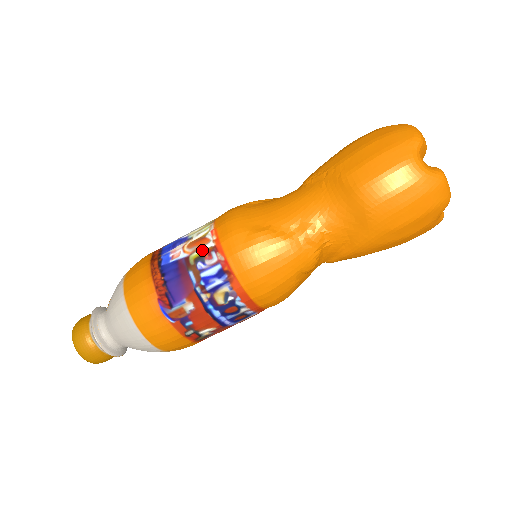
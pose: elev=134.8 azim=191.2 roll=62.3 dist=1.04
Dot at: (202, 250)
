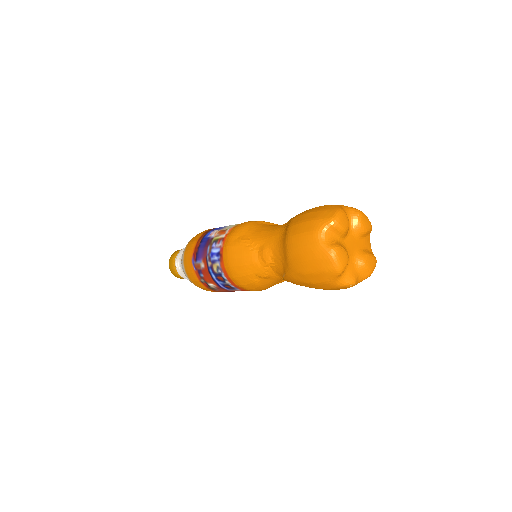
Dot at: (219, 237)
